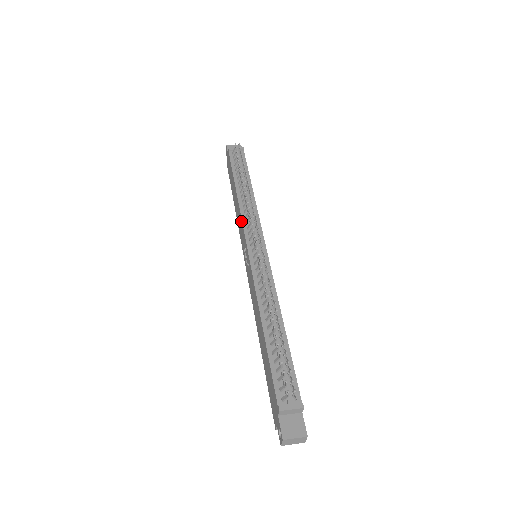
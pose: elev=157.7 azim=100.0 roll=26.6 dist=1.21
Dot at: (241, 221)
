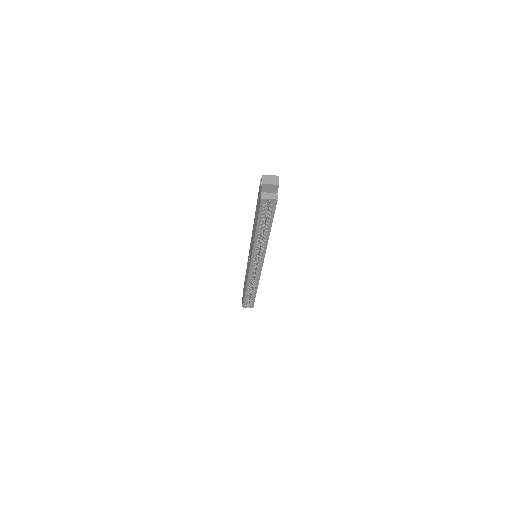
Dot at: (247, 264)
